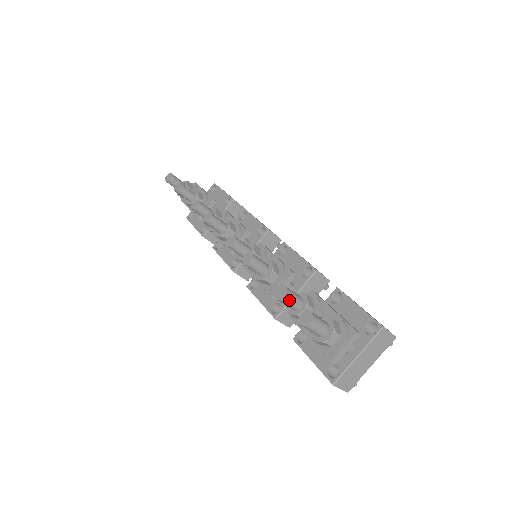
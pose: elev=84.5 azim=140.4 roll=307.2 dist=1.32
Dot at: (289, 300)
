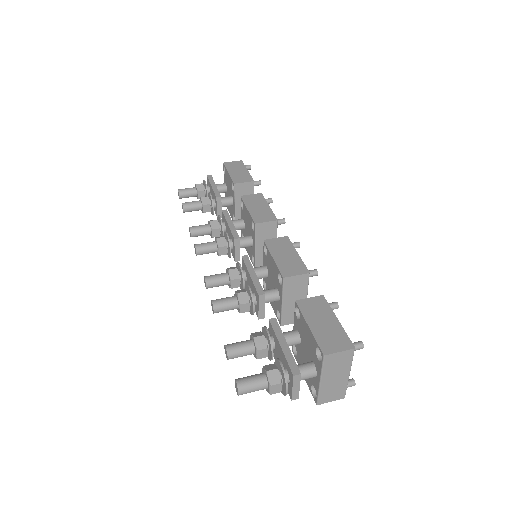
Dot at: (236, 356)
